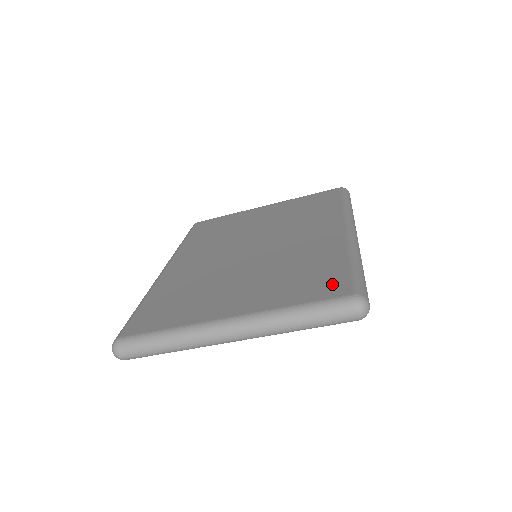
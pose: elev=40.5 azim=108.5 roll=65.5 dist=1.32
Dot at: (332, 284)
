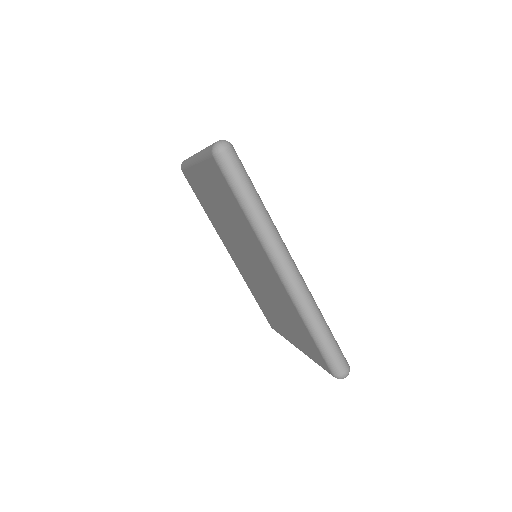
Dot at: (318, 356)
